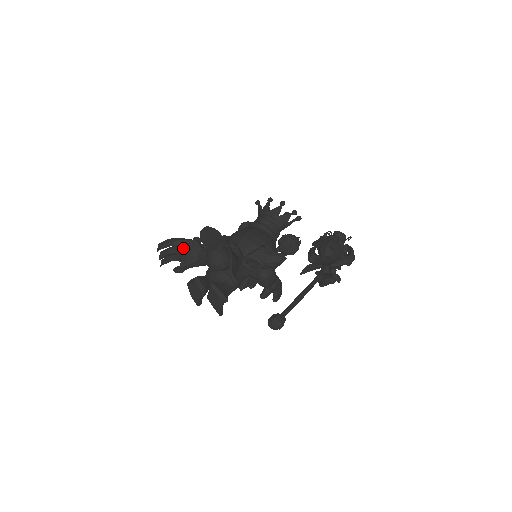
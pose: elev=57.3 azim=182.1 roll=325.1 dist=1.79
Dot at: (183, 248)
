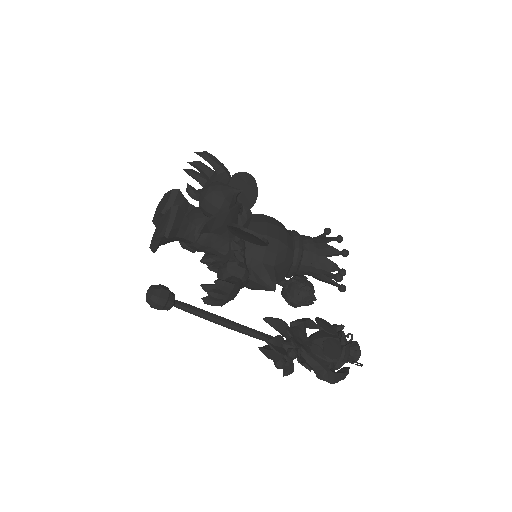
Dot at: (218, 179)
